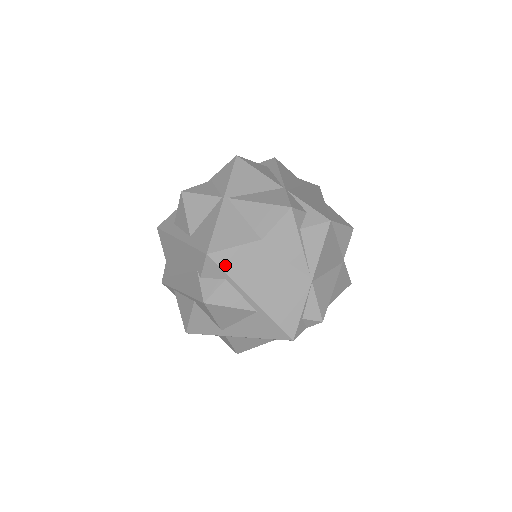
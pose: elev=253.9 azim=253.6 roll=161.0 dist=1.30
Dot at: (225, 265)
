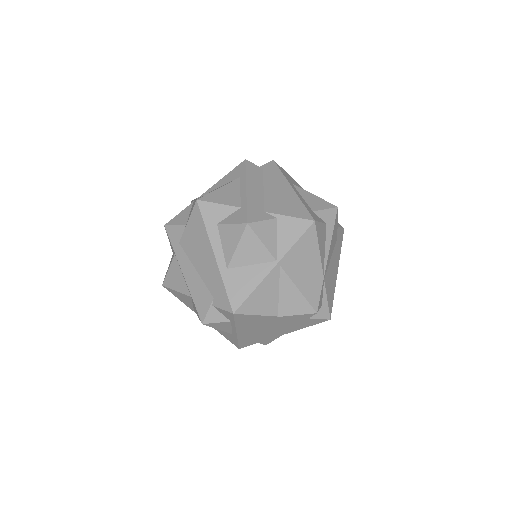
Dot at: (239, 320)
